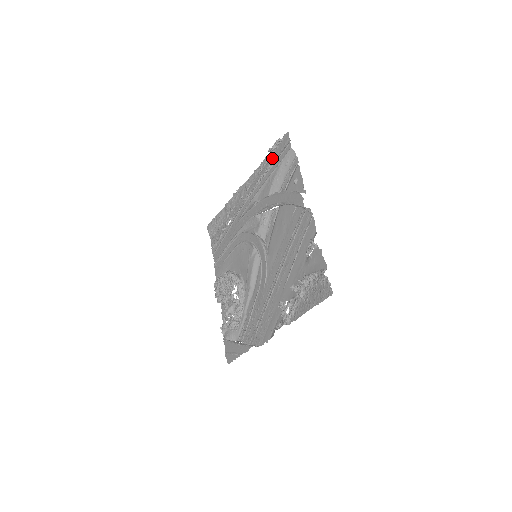
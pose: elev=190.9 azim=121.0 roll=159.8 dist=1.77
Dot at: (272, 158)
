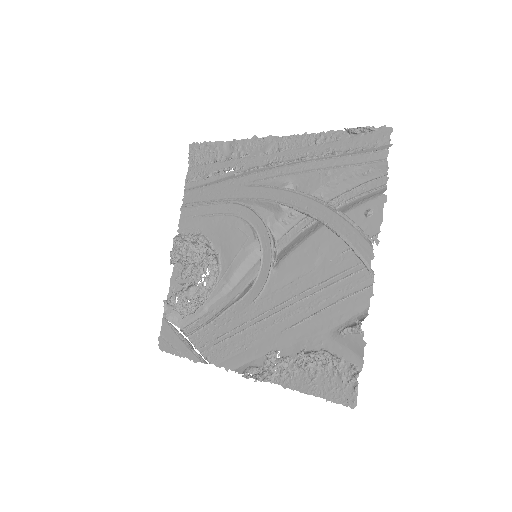
Dot at: (345, 142)
